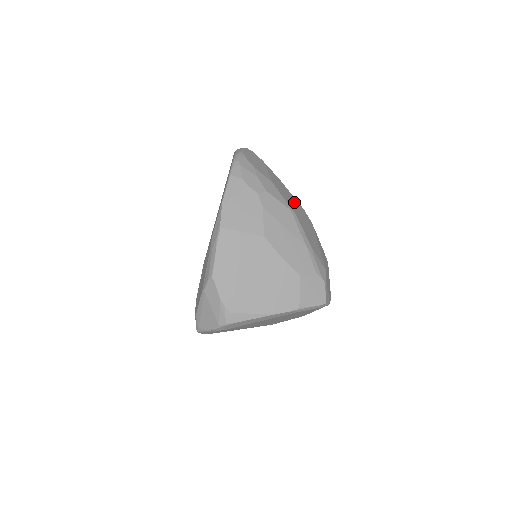
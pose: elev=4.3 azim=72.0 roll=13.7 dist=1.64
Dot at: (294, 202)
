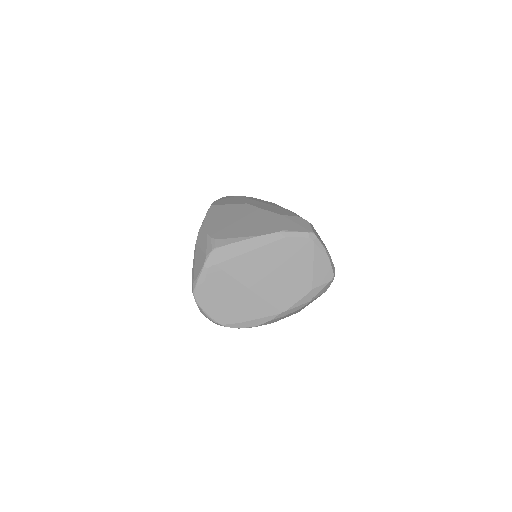
Dot at: occluded
